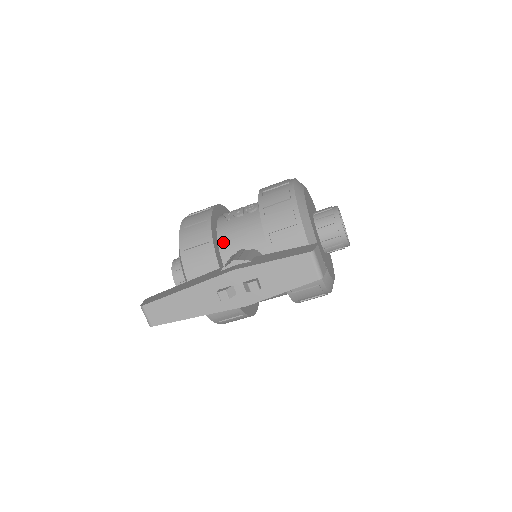
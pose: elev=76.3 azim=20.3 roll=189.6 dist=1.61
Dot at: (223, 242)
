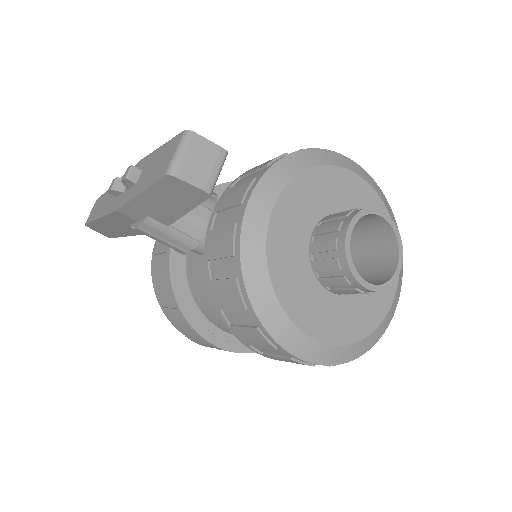
Dot at: occluded
